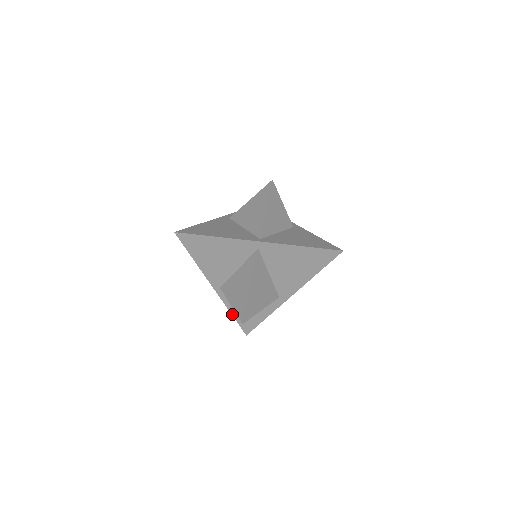
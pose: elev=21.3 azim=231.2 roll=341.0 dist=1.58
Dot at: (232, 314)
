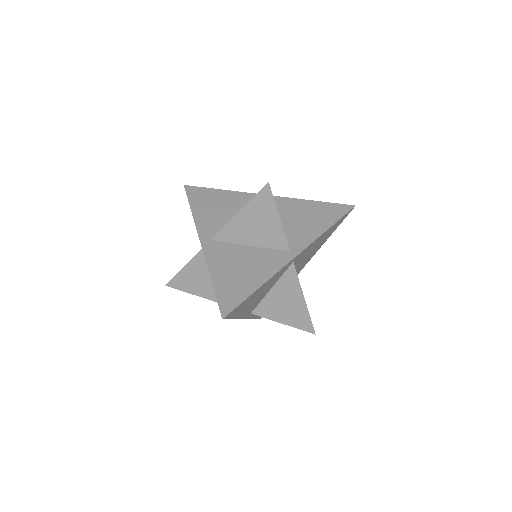
Dot at: (254, 318)
